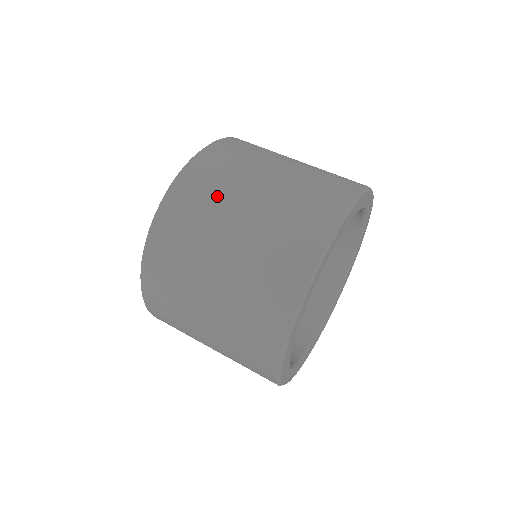
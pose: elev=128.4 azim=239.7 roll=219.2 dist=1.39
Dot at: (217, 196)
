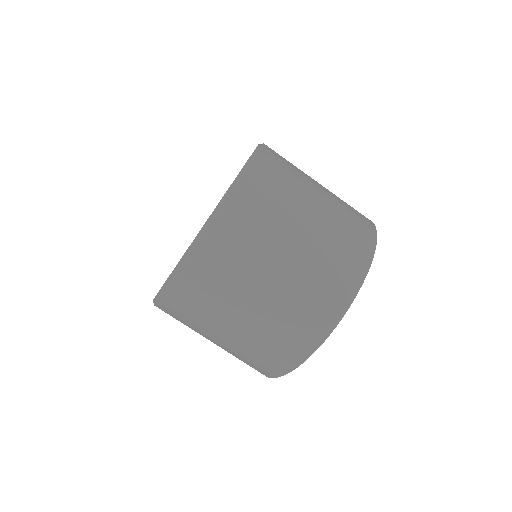
Dot at: (189, 327)
